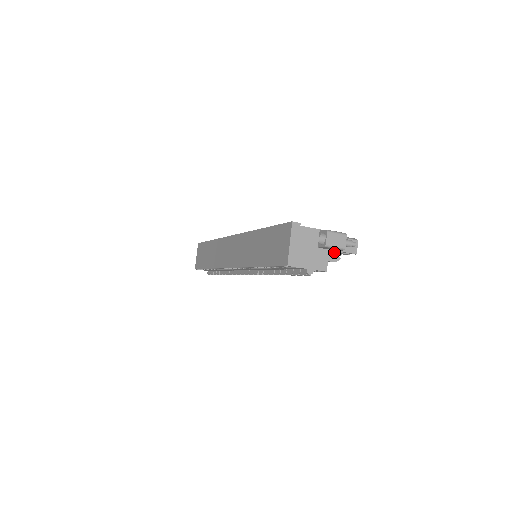
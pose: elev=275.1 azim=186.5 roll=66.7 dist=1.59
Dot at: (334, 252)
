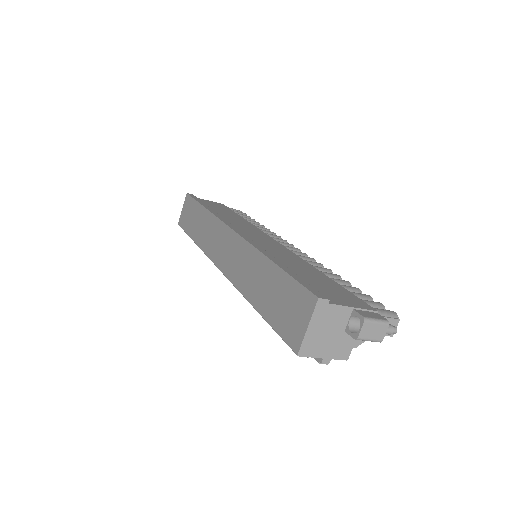
Dot at: occluded
